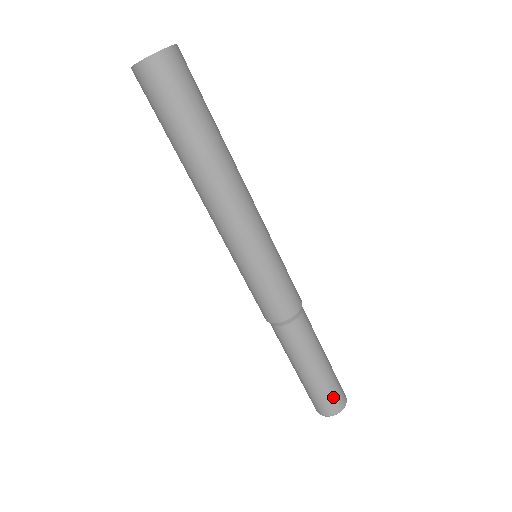
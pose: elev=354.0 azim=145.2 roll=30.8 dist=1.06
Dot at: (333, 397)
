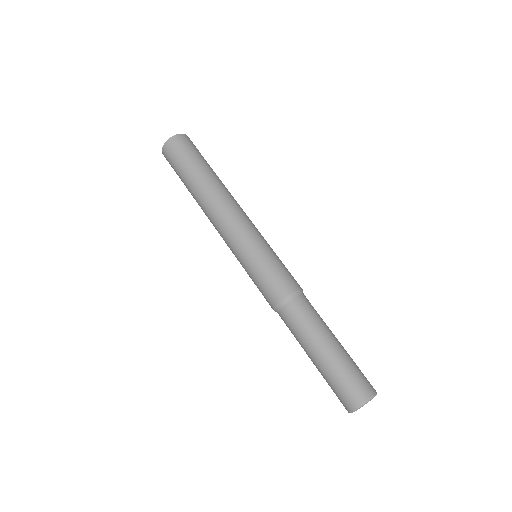
Dot at: (346, 387)
